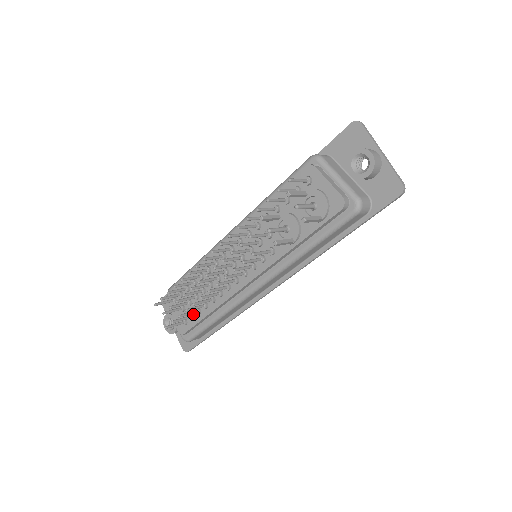
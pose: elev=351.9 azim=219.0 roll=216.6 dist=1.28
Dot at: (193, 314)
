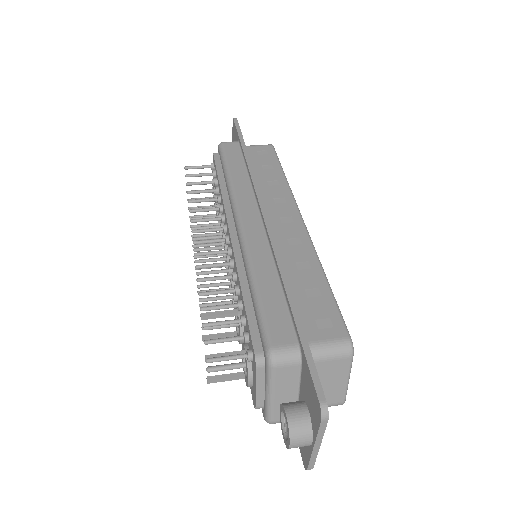
Dot at: occluded
